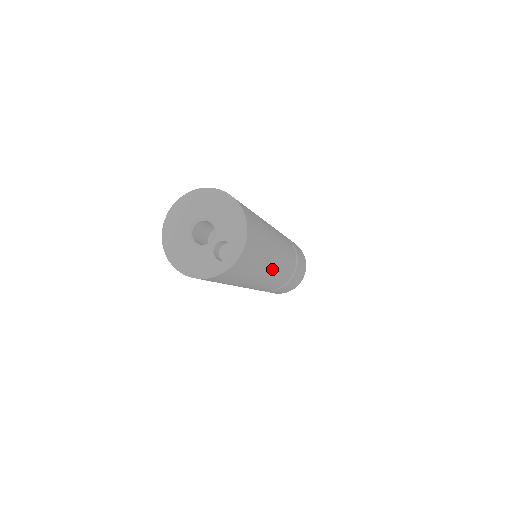
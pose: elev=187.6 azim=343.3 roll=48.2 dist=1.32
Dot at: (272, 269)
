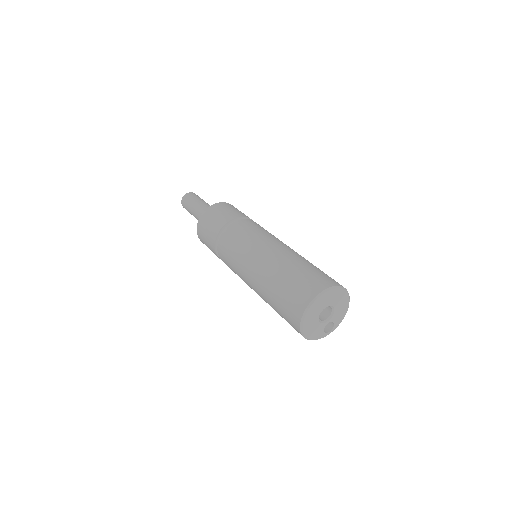
Dot at: occluded
